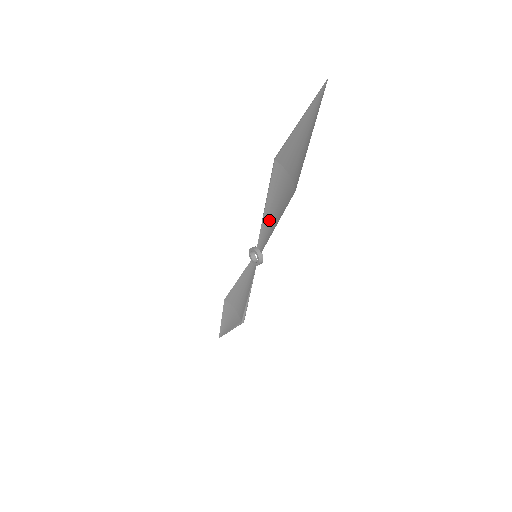
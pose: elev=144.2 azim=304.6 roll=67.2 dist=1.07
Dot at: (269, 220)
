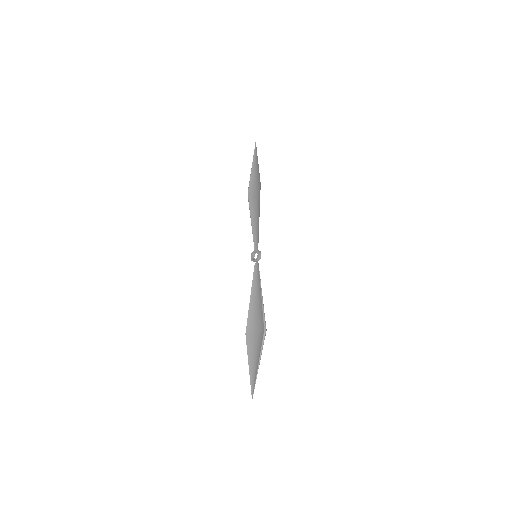
Dot at: (255, 224)
